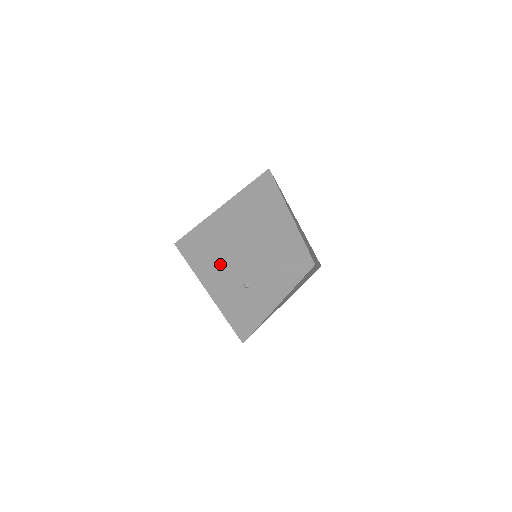
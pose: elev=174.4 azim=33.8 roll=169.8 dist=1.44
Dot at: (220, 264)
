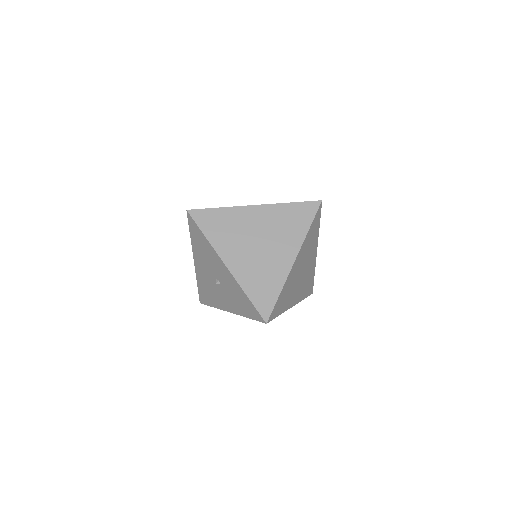
Dot at: (209, 253)
